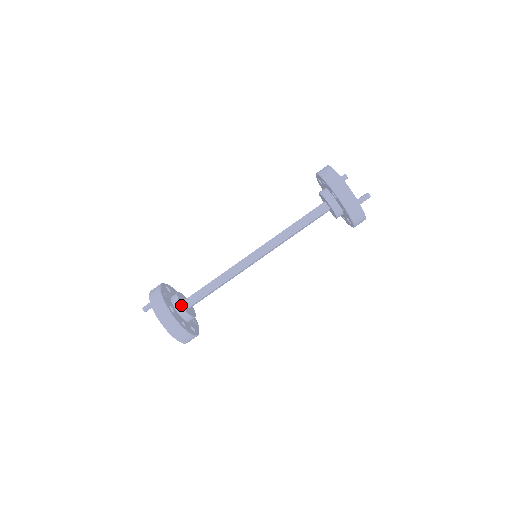
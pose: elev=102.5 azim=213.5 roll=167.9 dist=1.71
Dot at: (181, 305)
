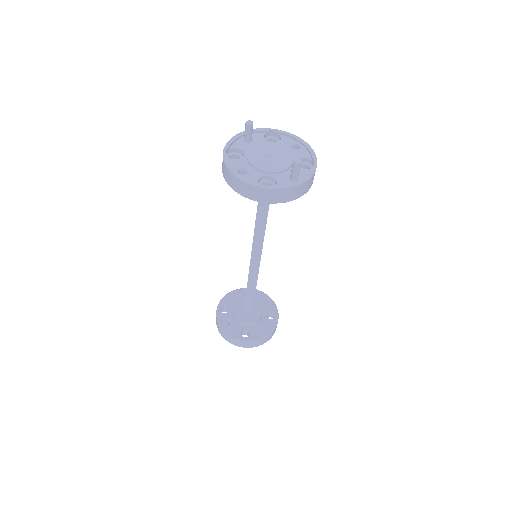
Dot at: (247, 323)
